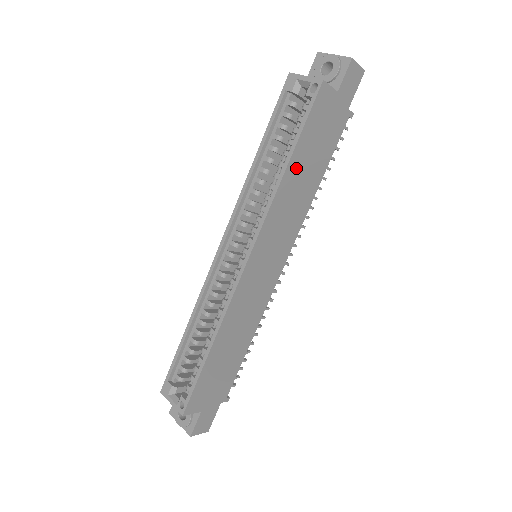
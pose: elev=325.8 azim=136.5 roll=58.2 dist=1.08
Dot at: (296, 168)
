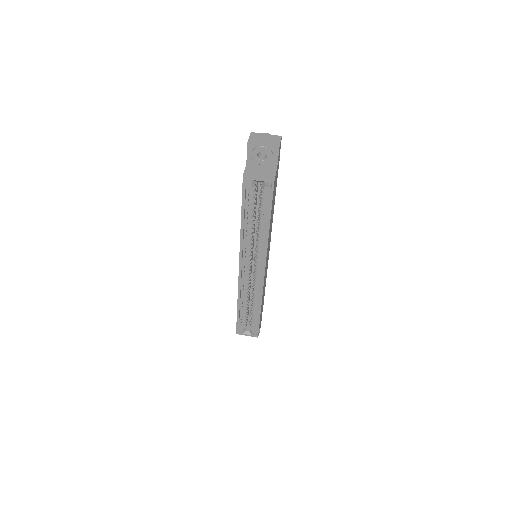
Dot at: occluded
